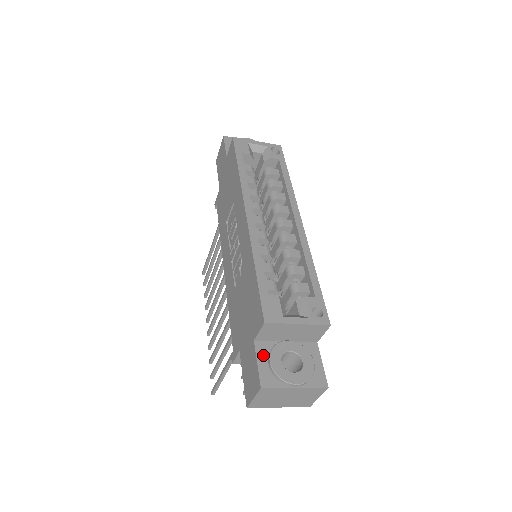
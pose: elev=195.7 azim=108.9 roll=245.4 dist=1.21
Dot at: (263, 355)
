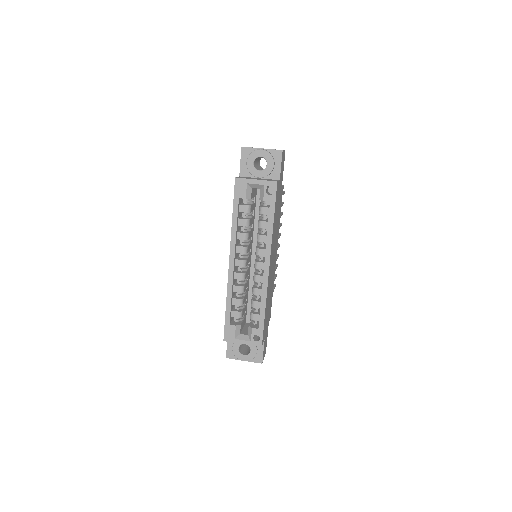
Dot at: (231, 342)
